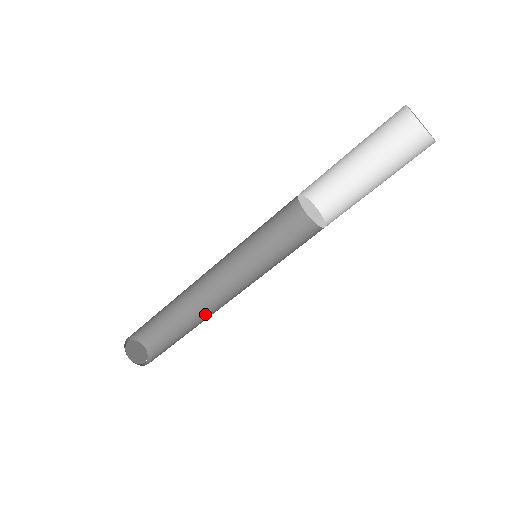
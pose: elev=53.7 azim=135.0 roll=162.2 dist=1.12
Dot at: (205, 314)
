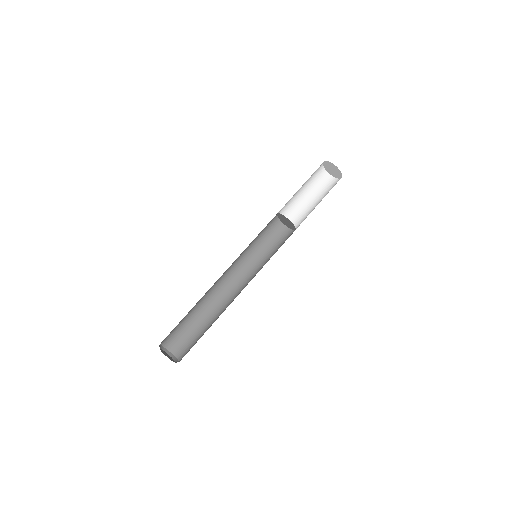
Dot at: occluded
